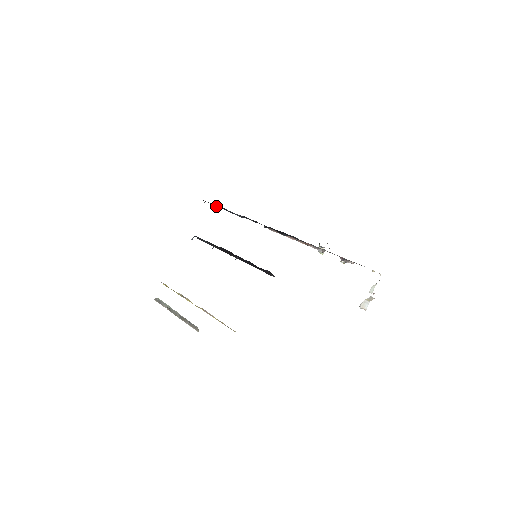
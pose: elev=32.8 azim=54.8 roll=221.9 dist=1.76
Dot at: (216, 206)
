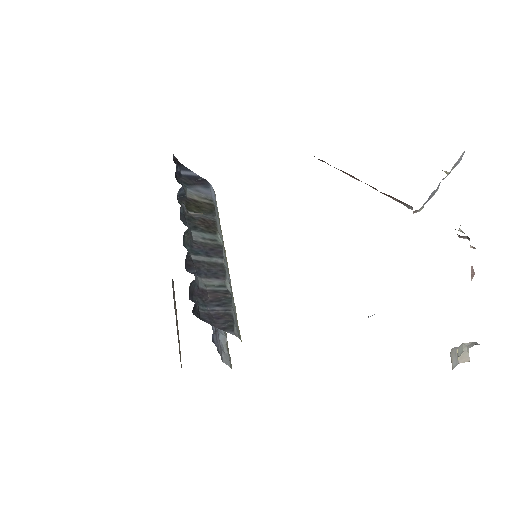
Dot at: occluded
